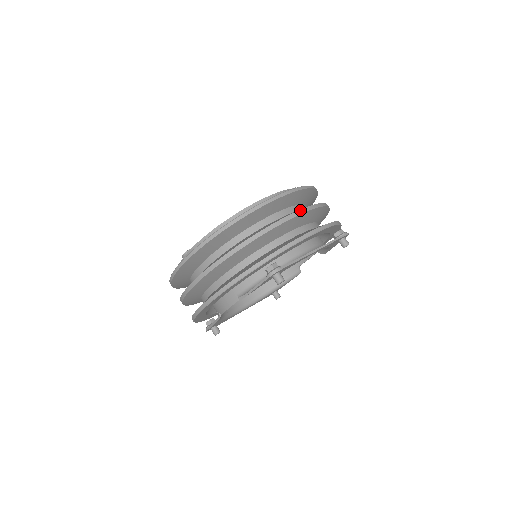
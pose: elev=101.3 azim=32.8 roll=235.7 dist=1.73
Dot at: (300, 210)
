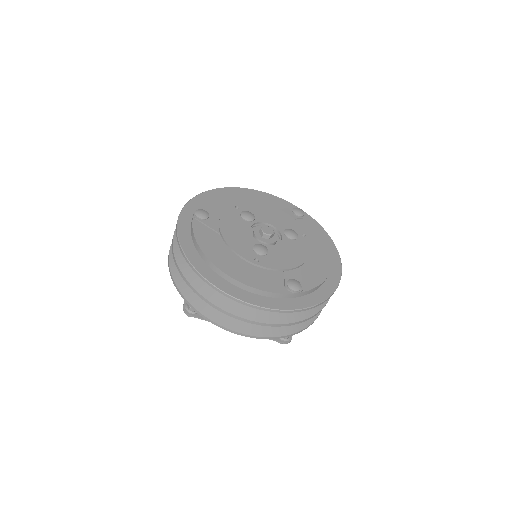
Dot at: (242, 318)
